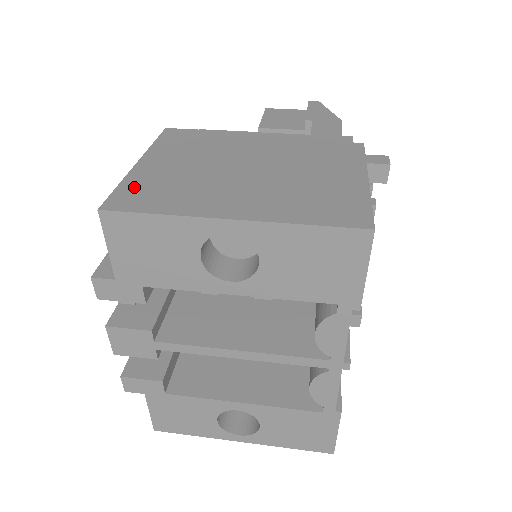
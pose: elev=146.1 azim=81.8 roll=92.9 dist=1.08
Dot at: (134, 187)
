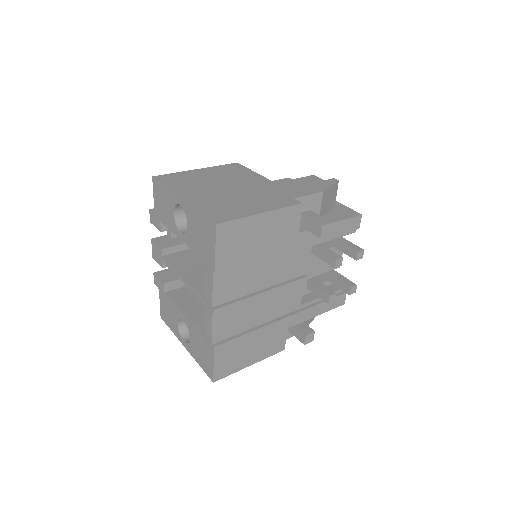
Dot at: (177, 175)
